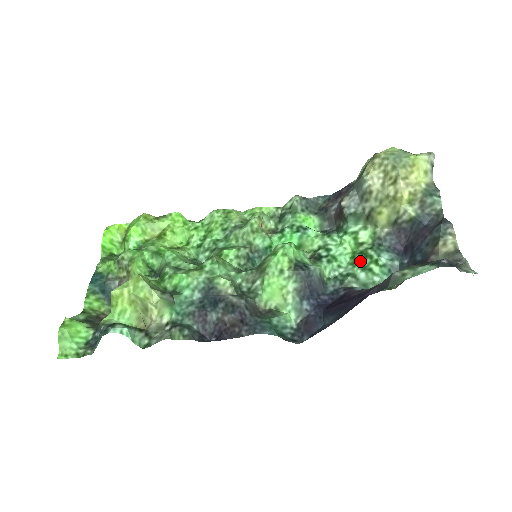
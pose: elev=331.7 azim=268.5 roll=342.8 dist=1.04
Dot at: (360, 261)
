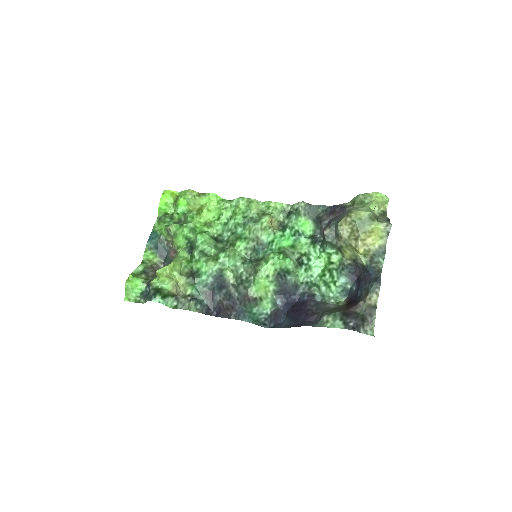
Dot at: (325, 277)
